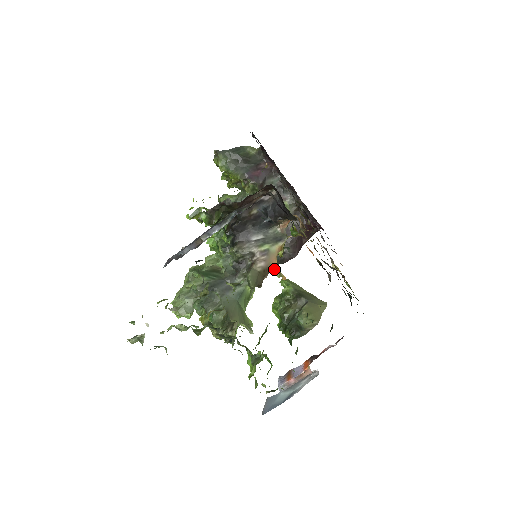
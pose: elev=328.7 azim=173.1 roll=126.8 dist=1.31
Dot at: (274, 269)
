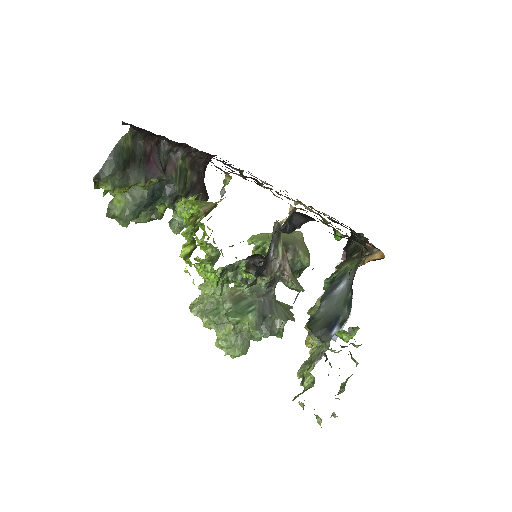
Dot at: (287, 256)
